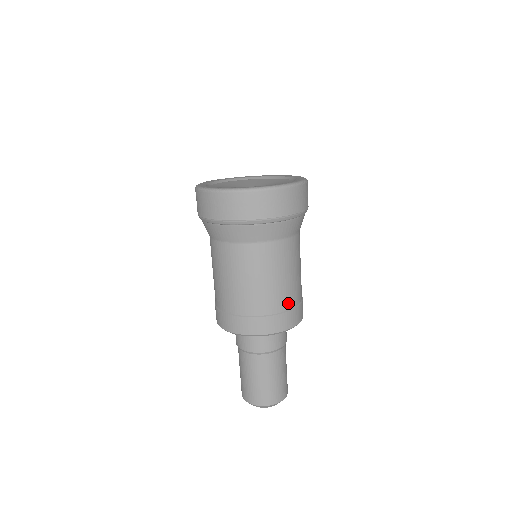
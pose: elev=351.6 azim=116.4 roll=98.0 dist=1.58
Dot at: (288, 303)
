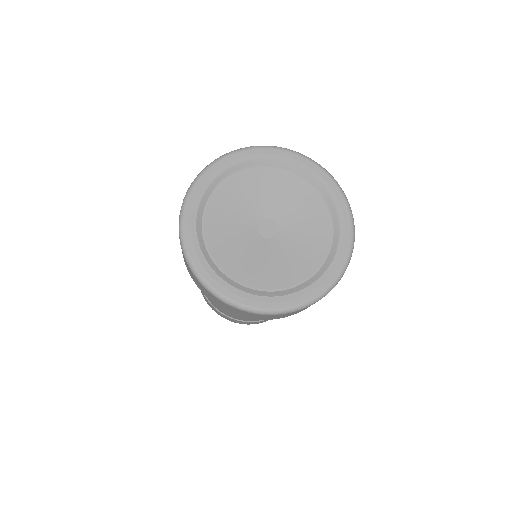
Dot at: occluded
